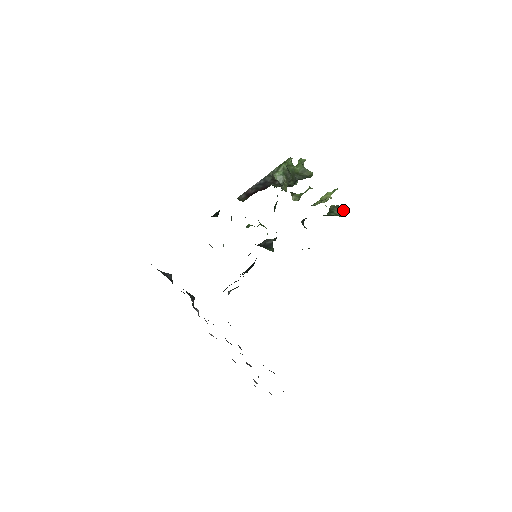
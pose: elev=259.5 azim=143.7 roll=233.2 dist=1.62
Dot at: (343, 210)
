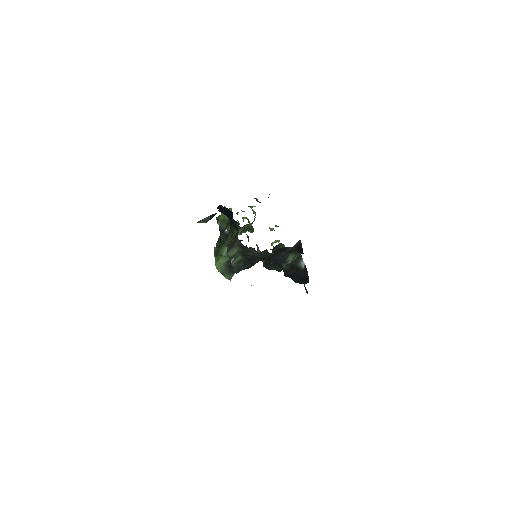
Dot at: occluded
